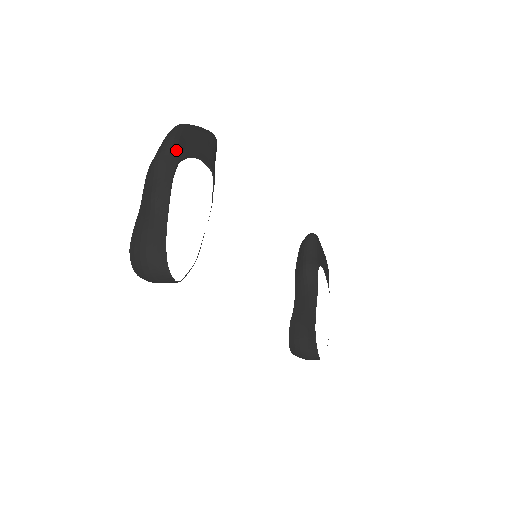
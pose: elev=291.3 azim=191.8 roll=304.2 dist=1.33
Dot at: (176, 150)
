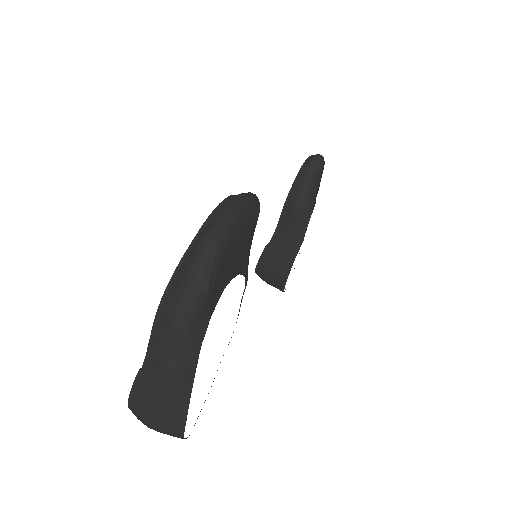
Dot at: (208, 305)
